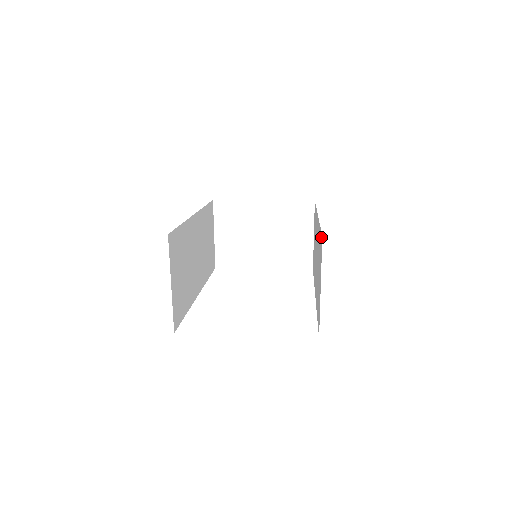
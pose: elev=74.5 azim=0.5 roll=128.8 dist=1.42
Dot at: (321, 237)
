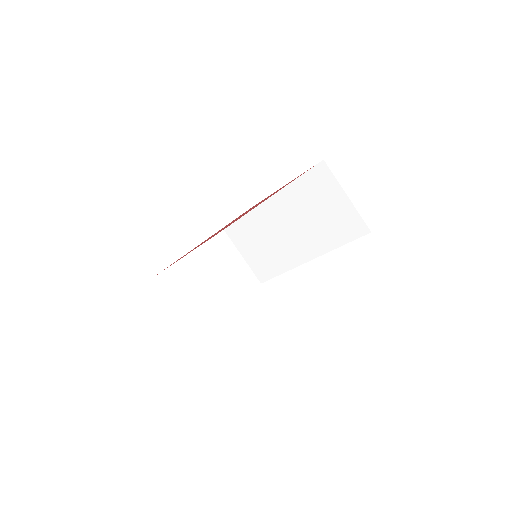
Dot at: (317, 168)
